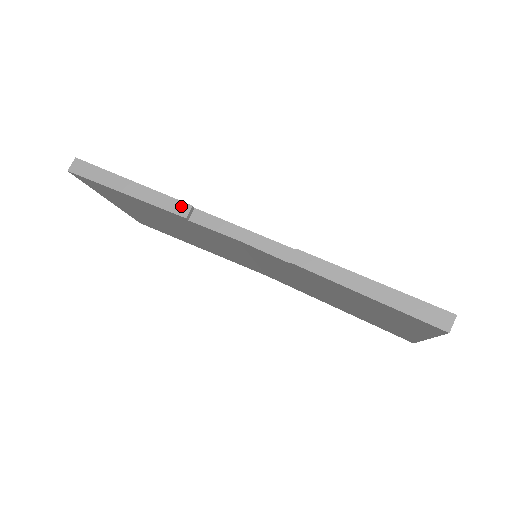
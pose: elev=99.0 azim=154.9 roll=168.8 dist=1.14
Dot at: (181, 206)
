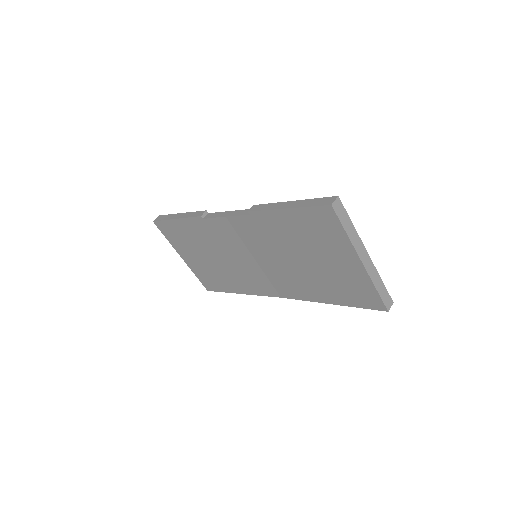
Dot at: (201, 213)
